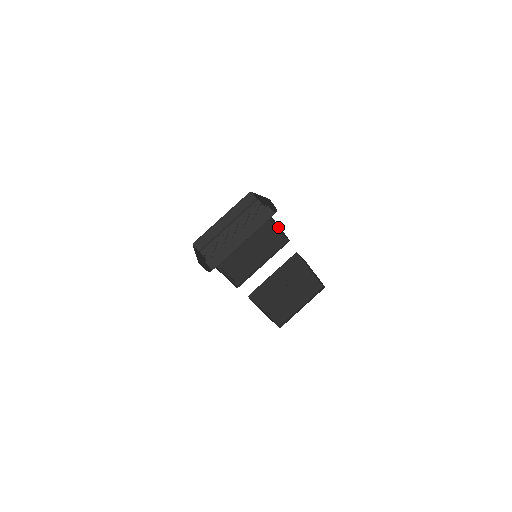
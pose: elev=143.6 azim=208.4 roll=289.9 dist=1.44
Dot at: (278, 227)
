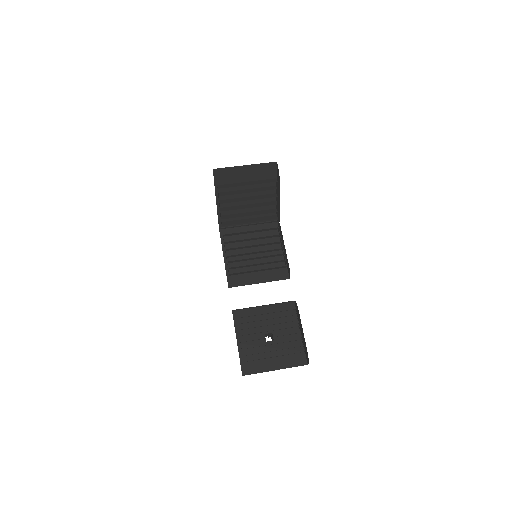
Dot at: (286, 260)
